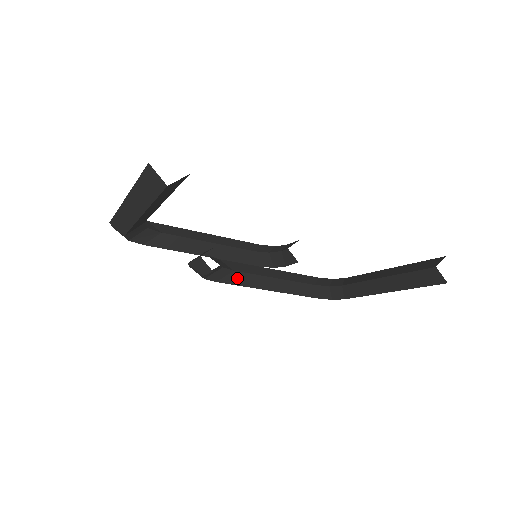
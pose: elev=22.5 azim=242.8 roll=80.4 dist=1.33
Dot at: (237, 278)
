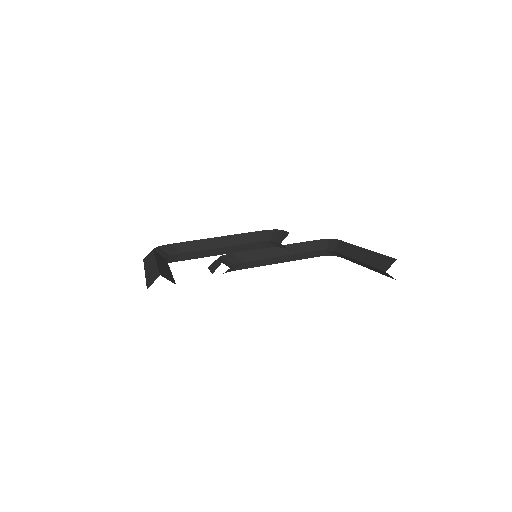
Dot at: (248, 265)
